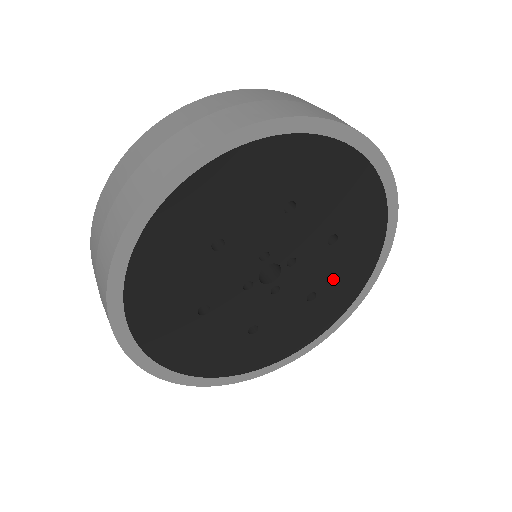
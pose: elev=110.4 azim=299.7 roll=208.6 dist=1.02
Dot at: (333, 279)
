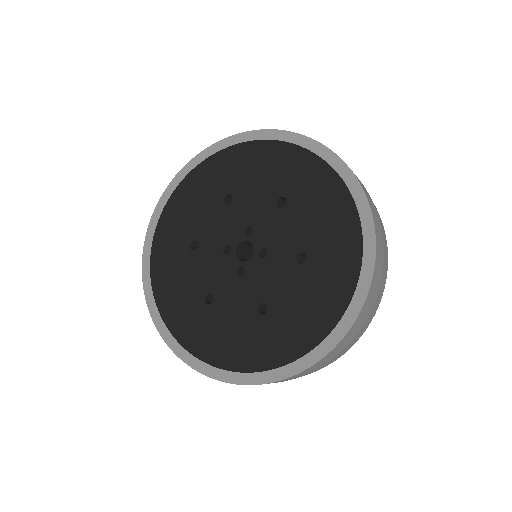
Dot at: (288, 306)
